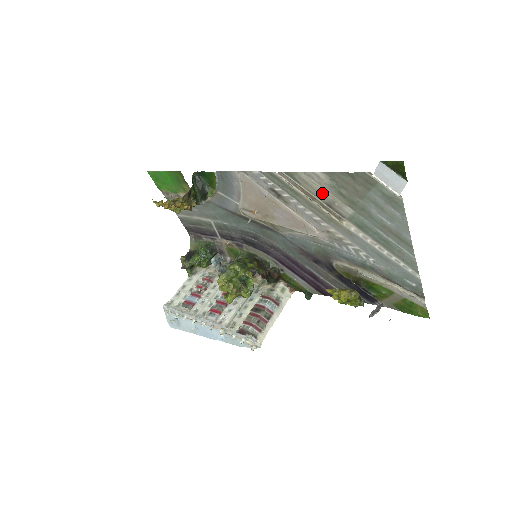
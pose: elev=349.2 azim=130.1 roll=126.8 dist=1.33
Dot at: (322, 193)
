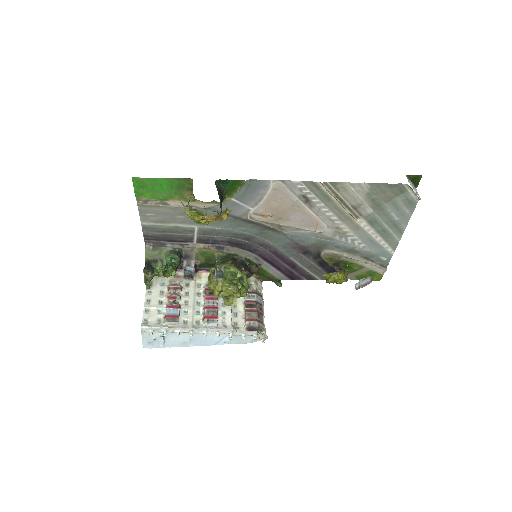
Dot at: (355, 198)
